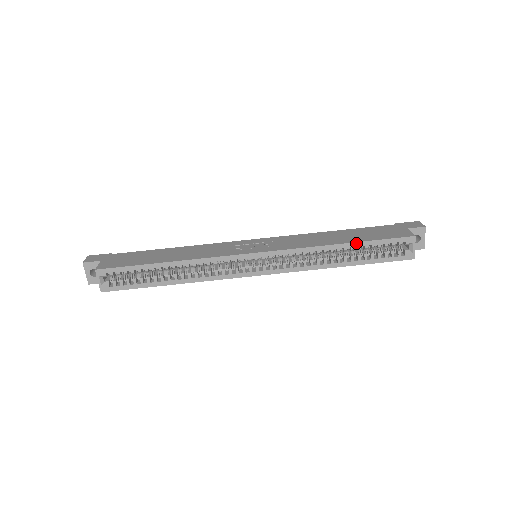
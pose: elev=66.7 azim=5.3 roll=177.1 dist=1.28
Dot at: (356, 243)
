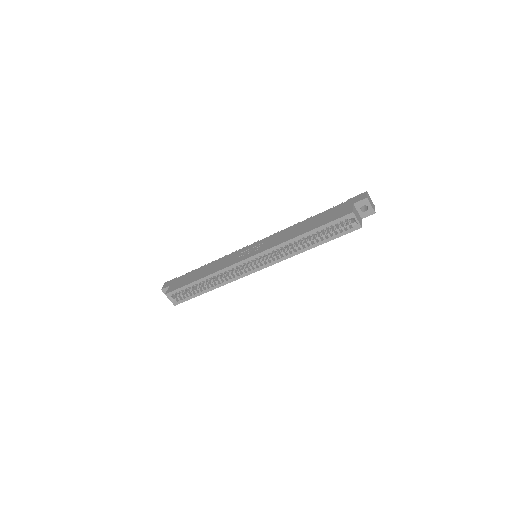
Dot at: (311, 231)
